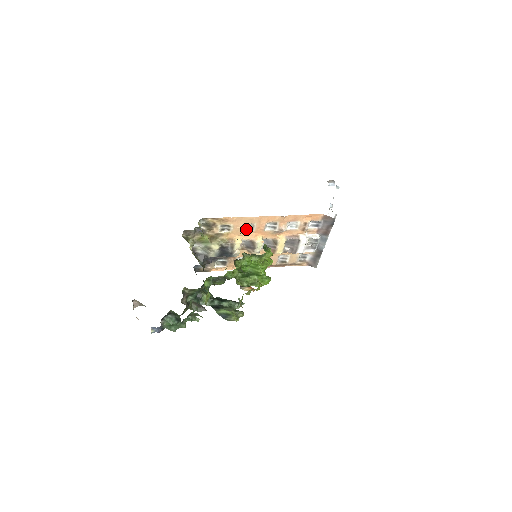
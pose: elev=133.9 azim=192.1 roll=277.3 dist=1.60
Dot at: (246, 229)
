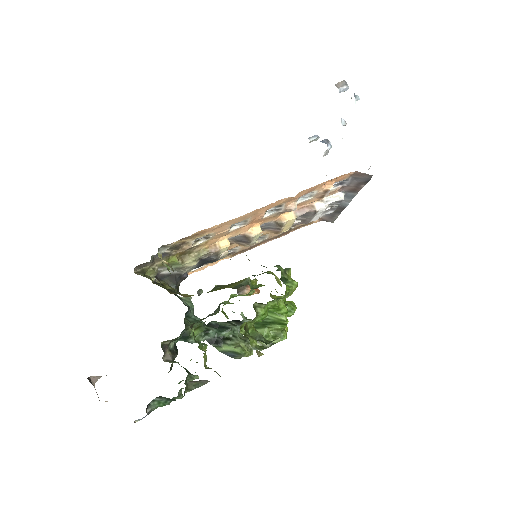
Dot at: (234, 226)
